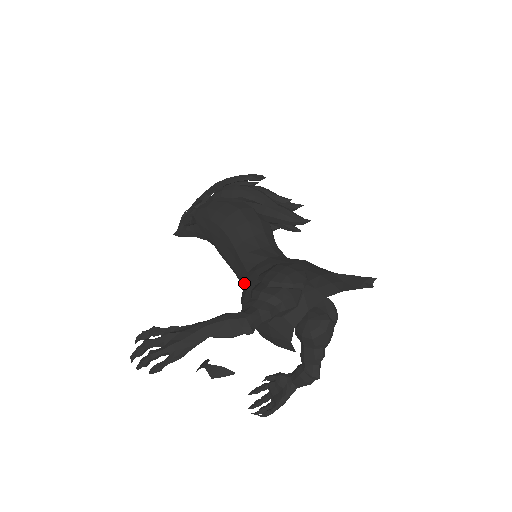
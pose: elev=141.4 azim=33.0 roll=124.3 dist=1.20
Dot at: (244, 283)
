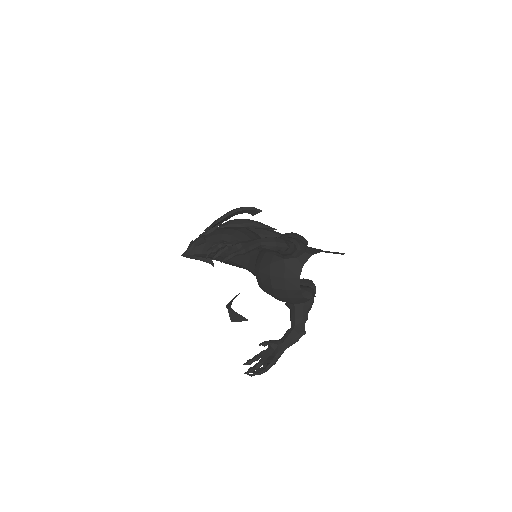
Dot at: (256, 259)
